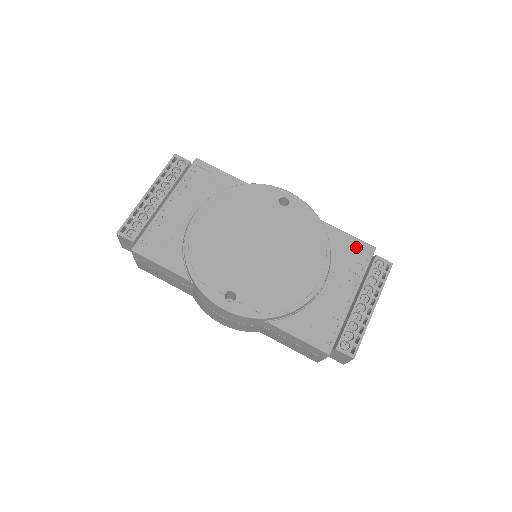
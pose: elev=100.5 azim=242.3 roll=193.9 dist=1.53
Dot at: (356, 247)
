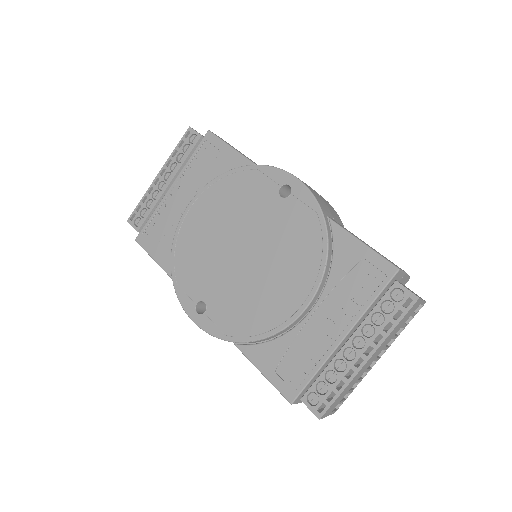
Dot at: (369, 264)
